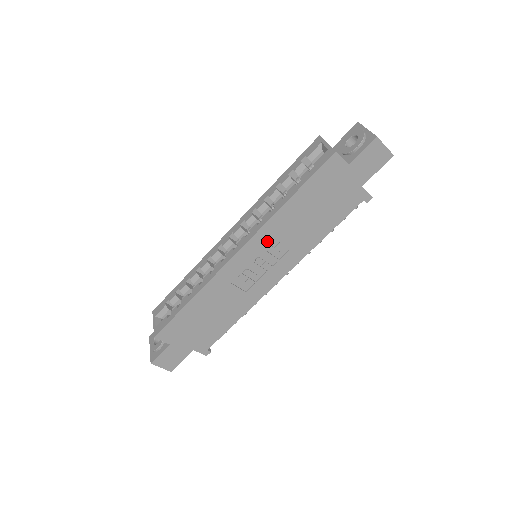
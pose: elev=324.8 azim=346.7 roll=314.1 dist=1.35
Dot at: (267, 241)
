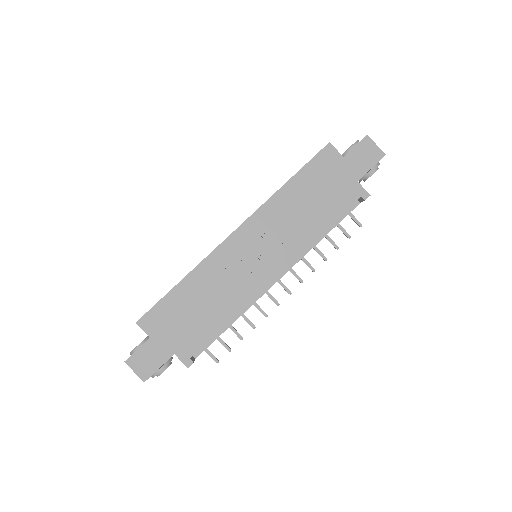
Dot at: (264, 224)
